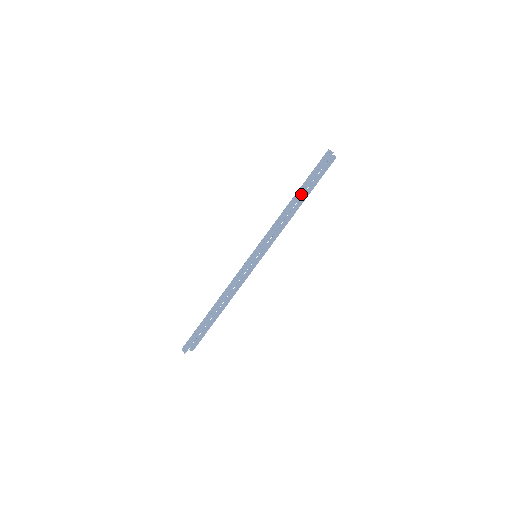
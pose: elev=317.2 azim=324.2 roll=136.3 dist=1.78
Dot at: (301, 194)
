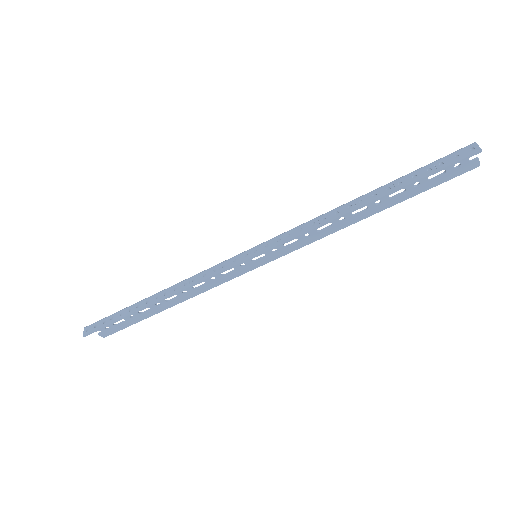
Dot at: (381, 195)
